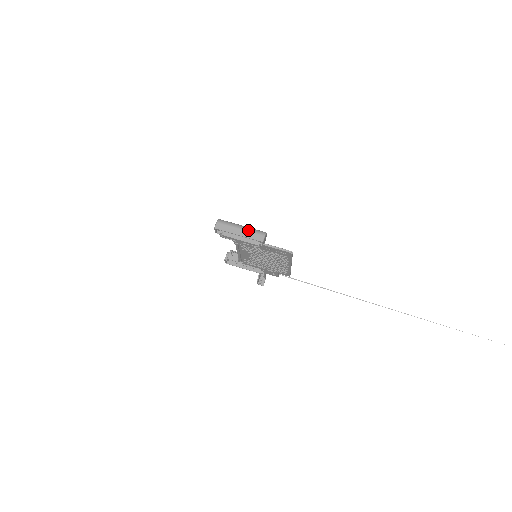
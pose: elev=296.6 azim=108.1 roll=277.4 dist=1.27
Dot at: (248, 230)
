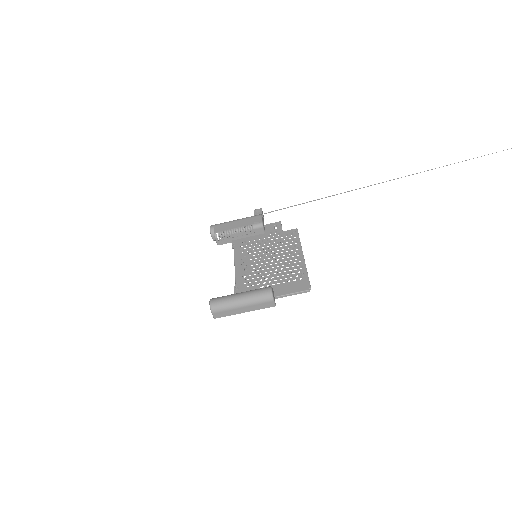
Dot at: (251, 304)
